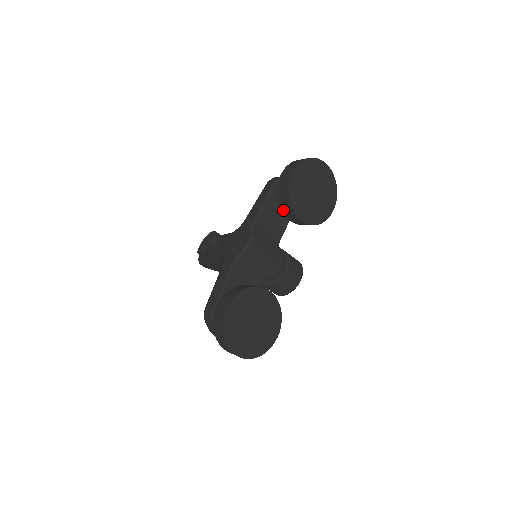
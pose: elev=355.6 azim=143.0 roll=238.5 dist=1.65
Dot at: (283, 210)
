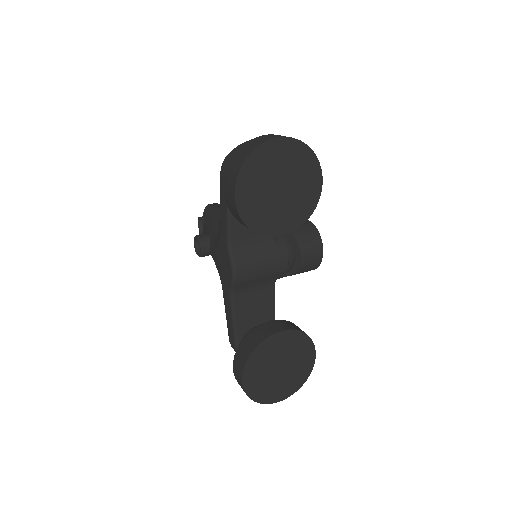
Dot at: occluded
